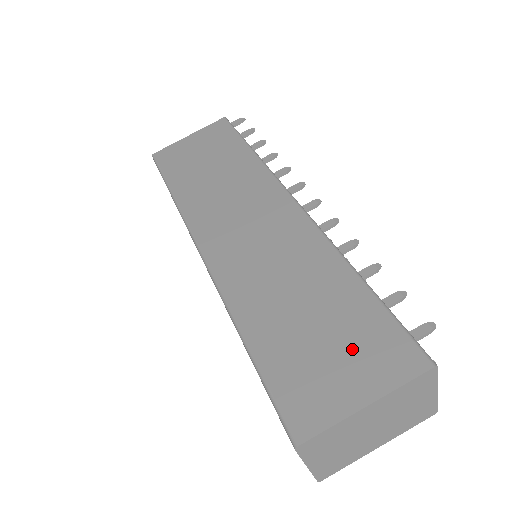
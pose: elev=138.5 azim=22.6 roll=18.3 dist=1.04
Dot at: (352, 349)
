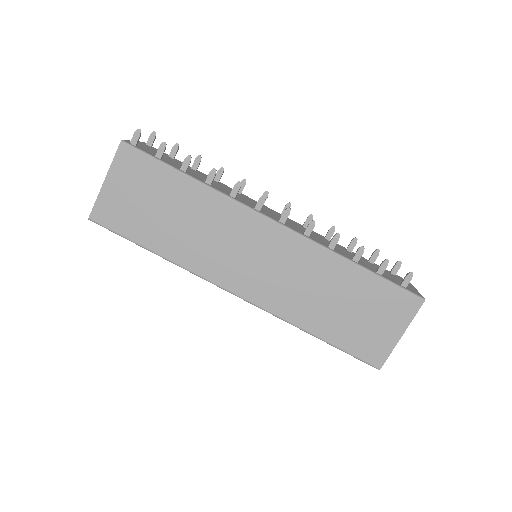
Dot at: (380, 312)
